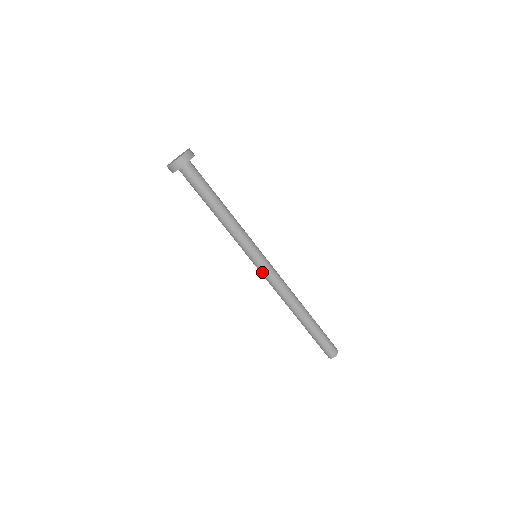
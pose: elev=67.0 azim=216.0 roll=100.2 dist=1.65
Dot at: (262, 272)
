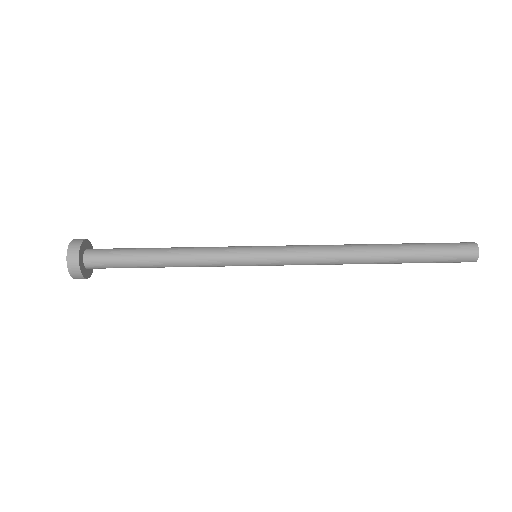
Dot at: (280, 264)
